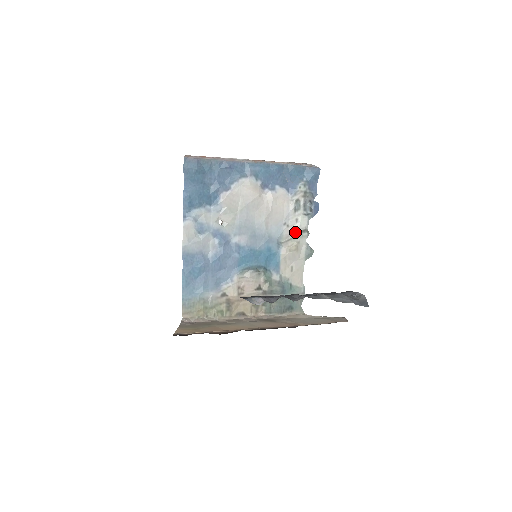
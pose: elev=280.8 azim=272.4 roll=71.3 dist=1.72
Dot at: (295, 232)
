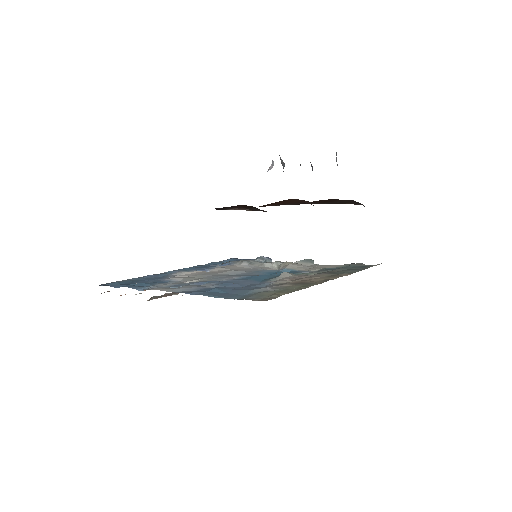
Dot at: (273, 266)
